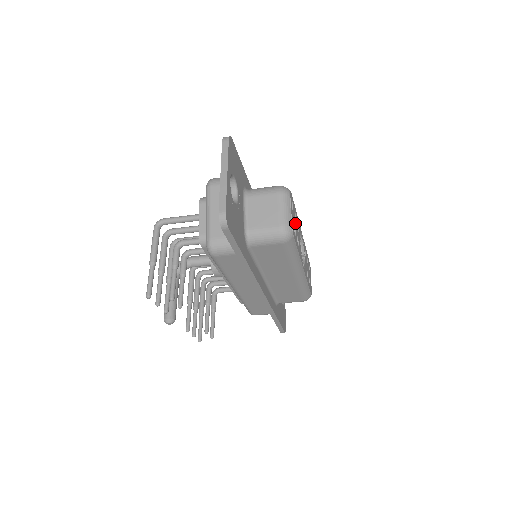
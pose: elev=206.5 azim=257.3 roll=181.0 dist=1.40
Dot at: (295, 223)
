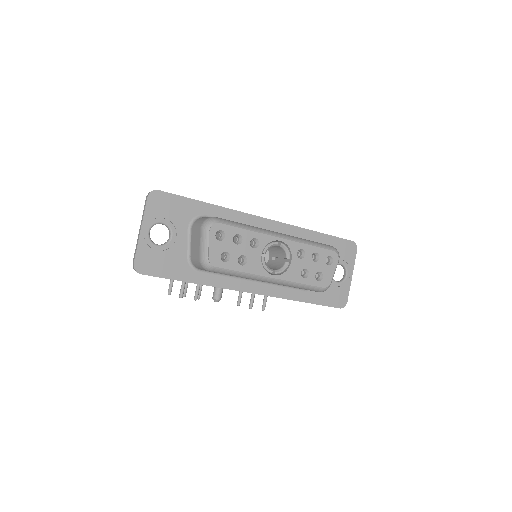
Dot at: (233, 247)
